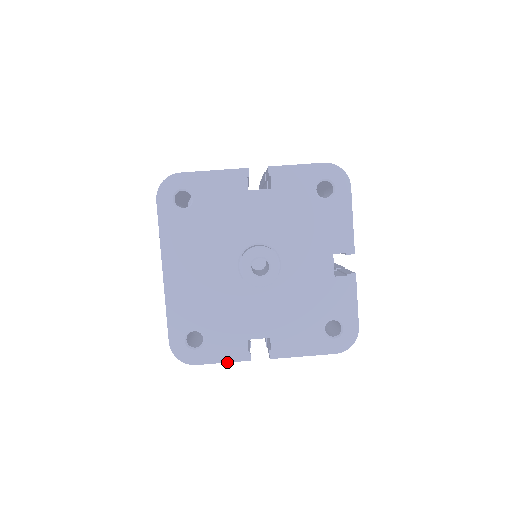
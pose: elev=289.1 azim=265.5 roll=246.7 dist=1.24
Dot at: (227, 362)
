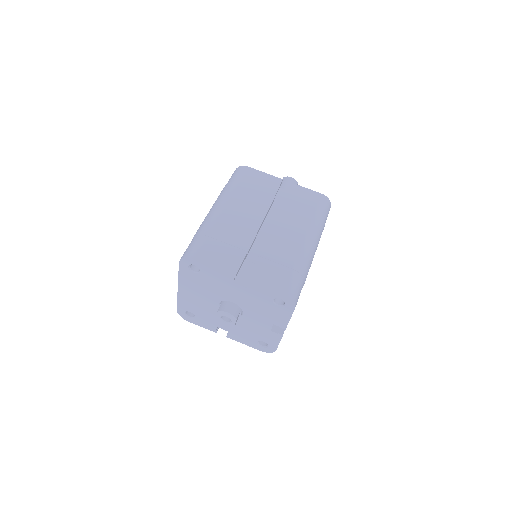
Dot at: (205, 328)
